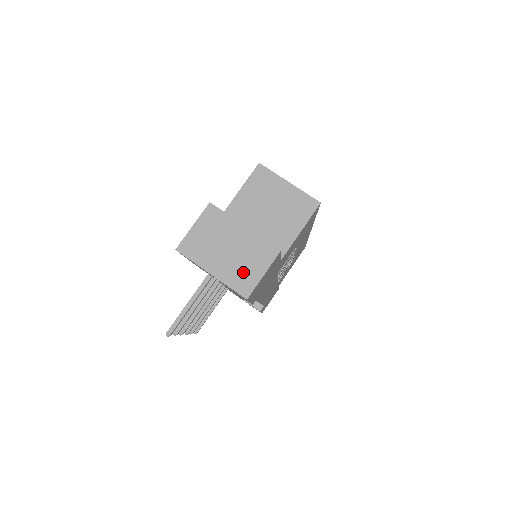
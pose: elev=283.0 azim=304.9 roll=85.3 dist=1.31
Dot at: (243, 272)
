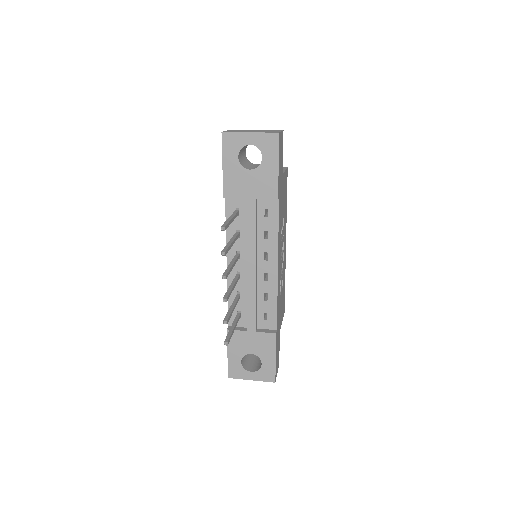
Dot at: occluded
